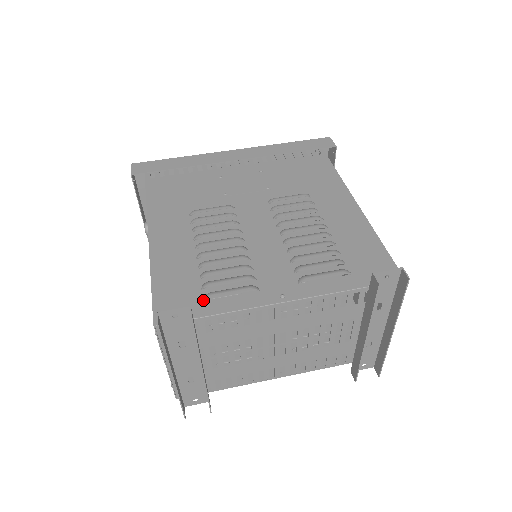
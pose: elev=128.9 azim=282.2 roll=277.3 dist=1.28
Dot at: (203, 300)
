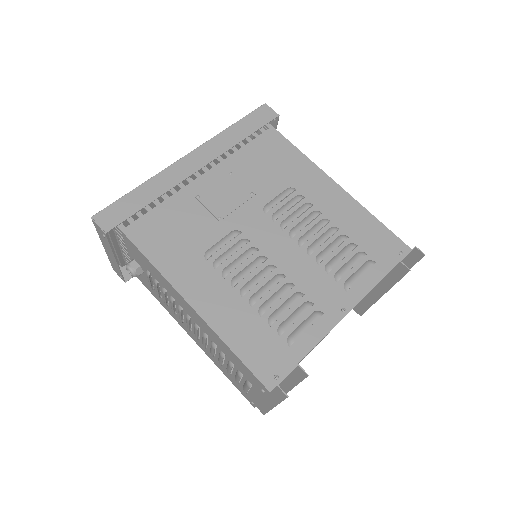
Dot at: (289, 346)
